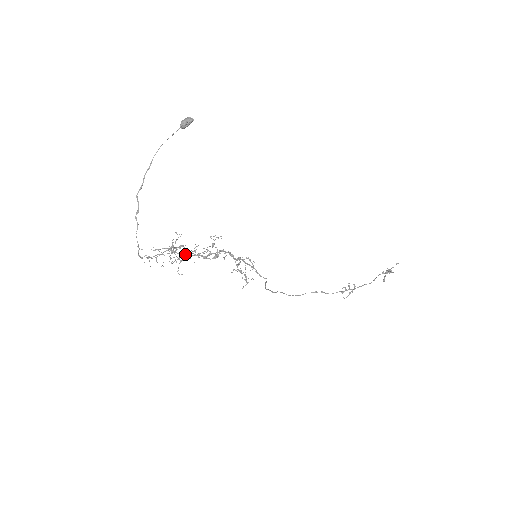
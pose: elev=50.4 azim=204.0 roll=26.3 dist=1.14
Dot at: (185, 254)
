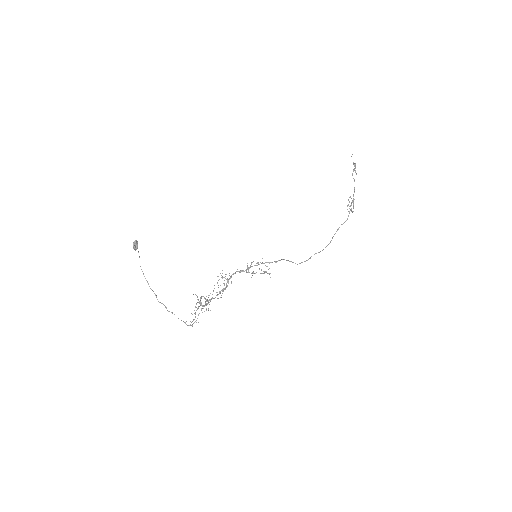
Dot at: (211, 299)
